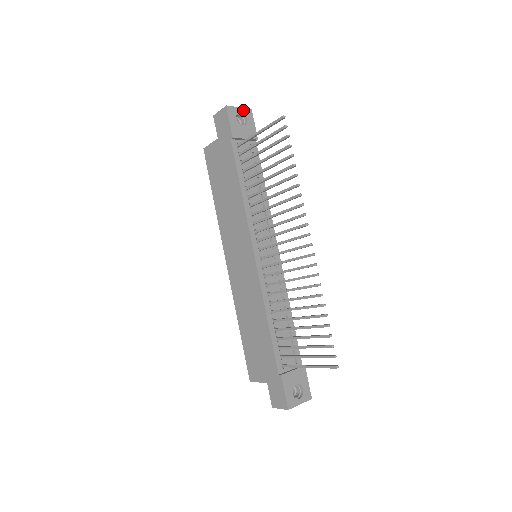
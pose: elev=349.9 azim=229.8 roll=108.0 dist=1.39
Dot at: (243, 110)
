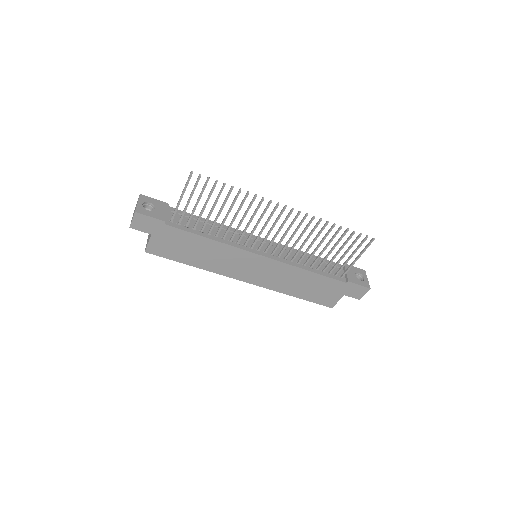
Dot at: (140, 201)
